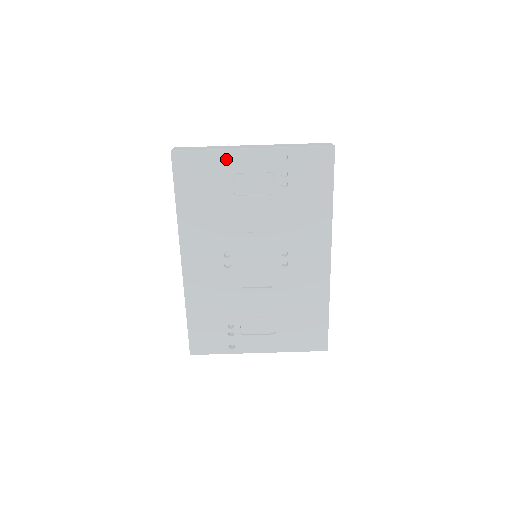
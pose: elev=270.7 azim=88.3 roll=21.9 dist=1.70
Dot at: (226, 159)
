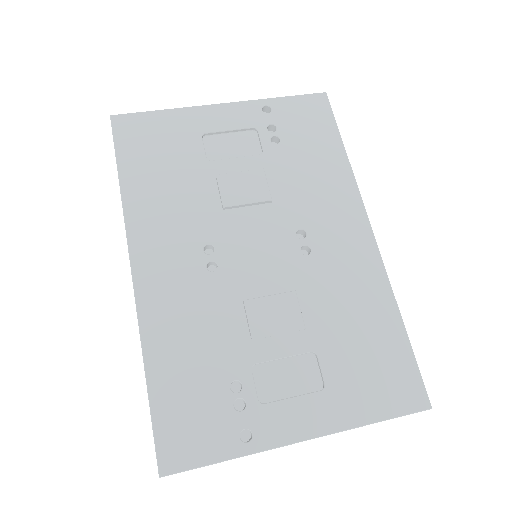
Dot at: (189, 118)
